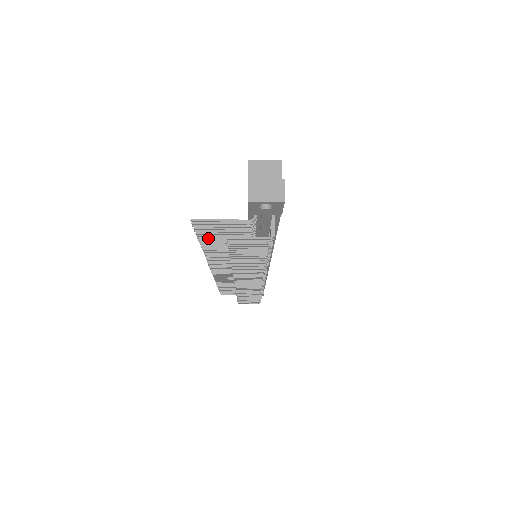
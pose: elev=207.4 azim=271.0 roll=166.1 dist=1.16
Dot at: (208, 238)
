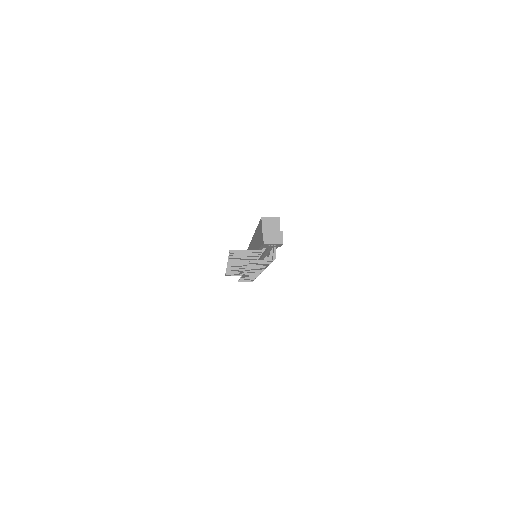
Dot at: (235, 256)
